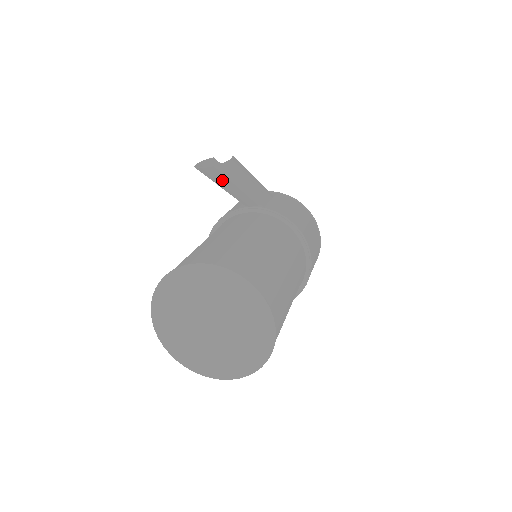
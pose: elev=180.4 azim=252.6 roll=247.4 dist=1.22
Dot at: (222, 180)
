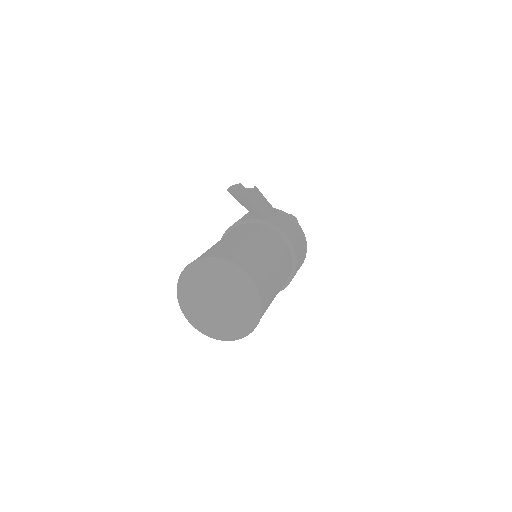
Dot at: (244, 202)
